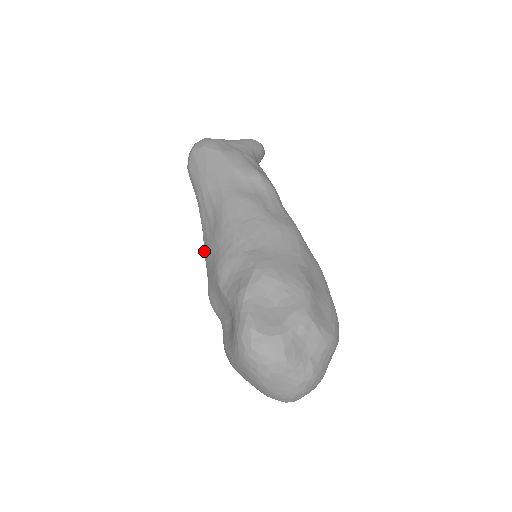
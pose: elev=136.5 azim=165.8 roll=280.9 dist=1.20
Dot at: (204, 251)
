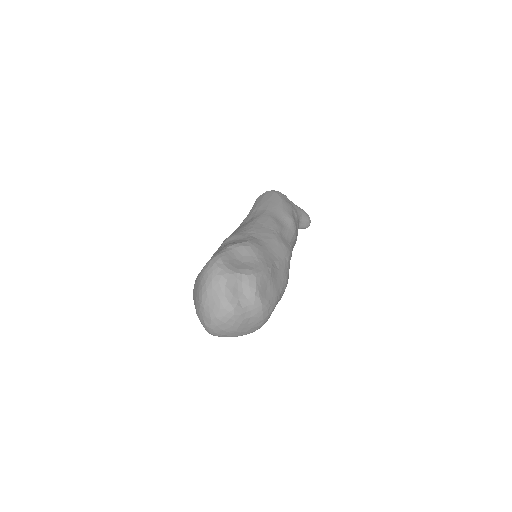
Dot at: occluded
